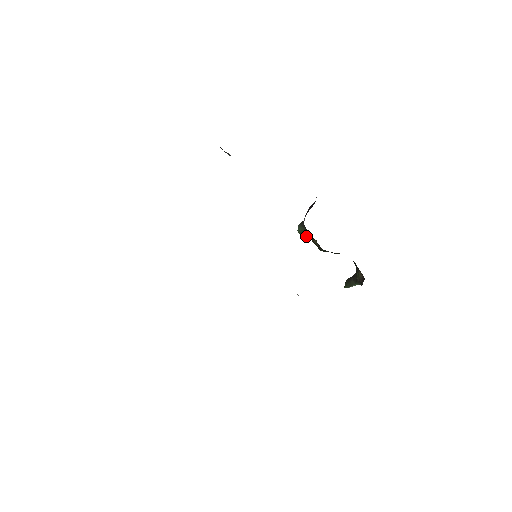
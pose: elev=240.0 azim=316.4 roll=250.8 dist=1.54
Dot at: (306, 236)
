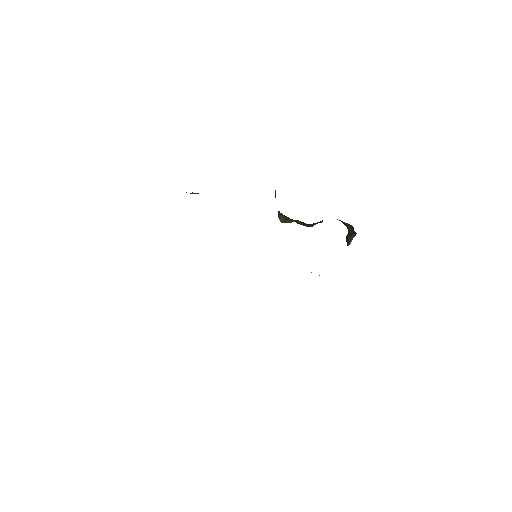
Dot at: (289, 222)
